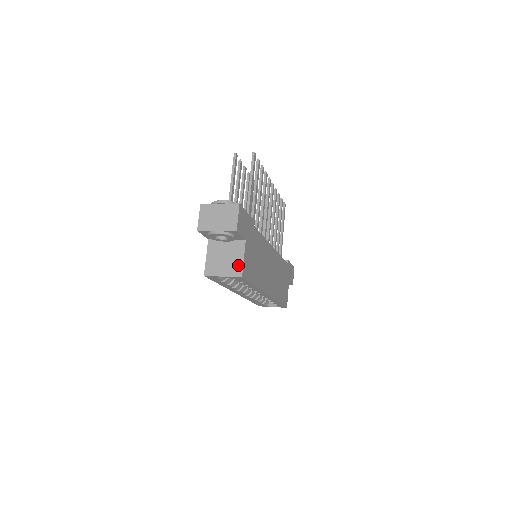
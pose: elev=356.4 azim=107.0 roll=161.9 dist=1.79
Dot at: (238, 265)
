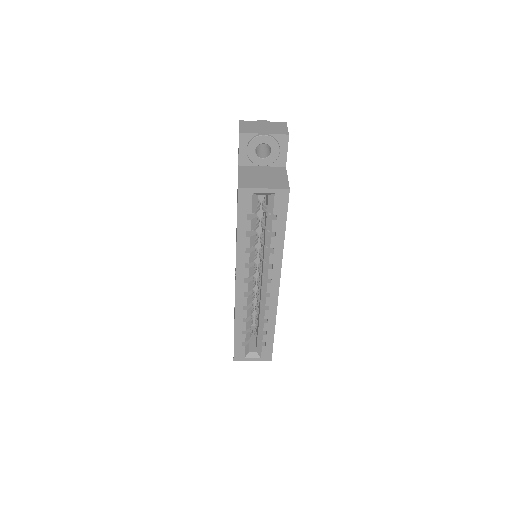
Dot at: (282, 181)
